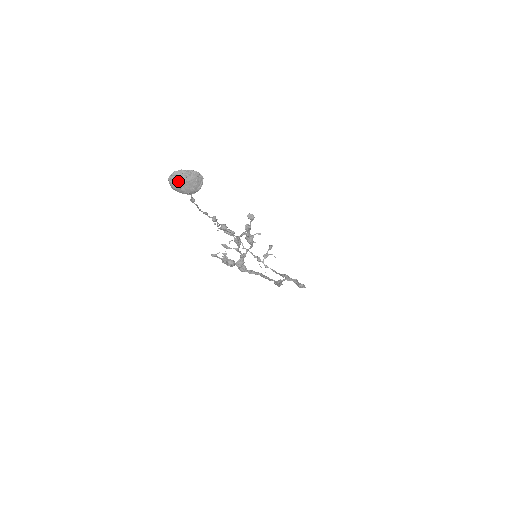
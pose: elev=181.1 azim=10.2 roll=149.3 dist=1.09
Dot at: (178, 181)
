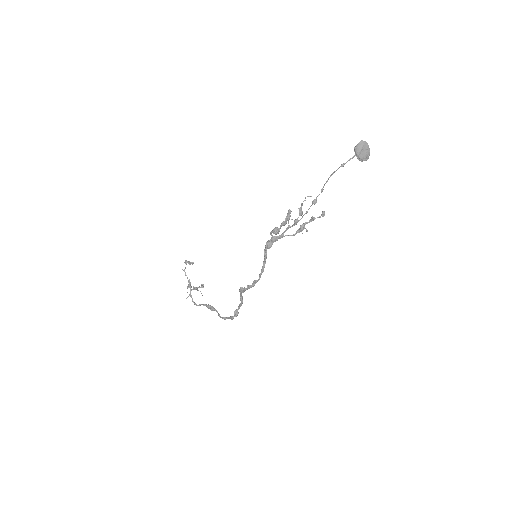
Dot at: (364, 146)
